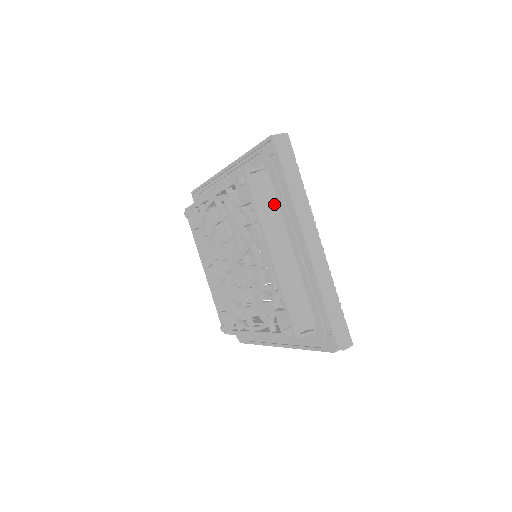
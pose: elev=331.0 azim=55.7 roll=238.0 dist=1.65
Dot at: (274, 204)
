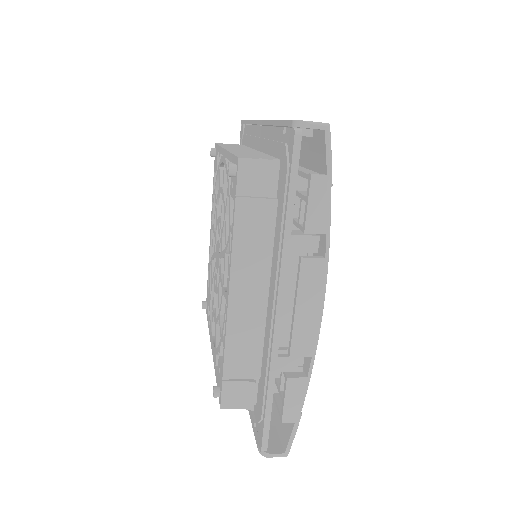
Dot at: occluded
